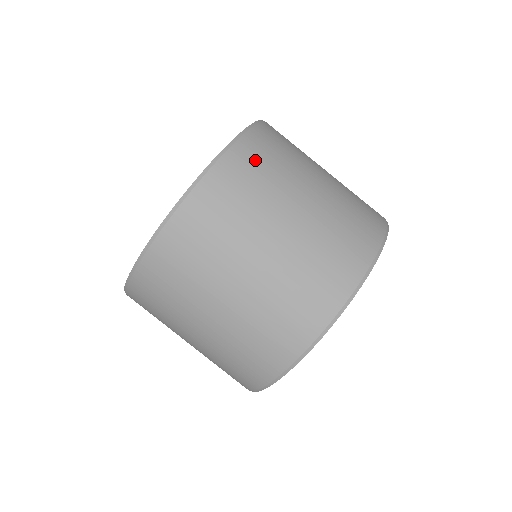
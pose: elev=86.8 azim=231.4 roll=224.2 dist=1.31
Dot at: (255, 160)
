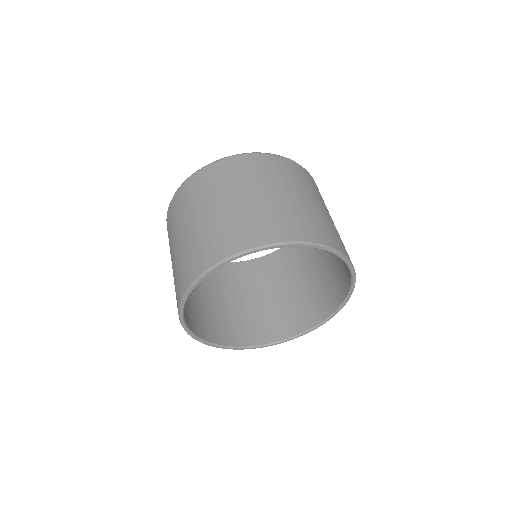
Dot at: occluded
